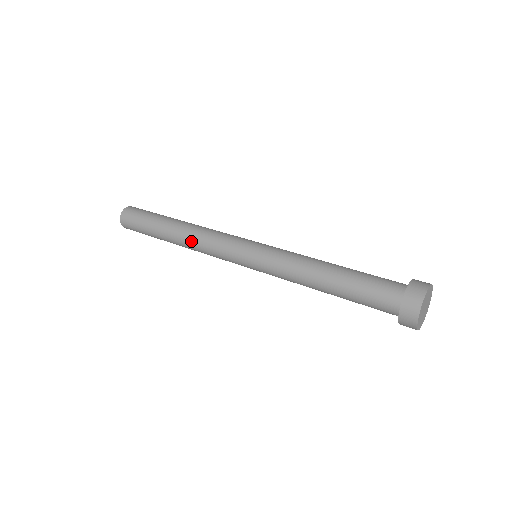
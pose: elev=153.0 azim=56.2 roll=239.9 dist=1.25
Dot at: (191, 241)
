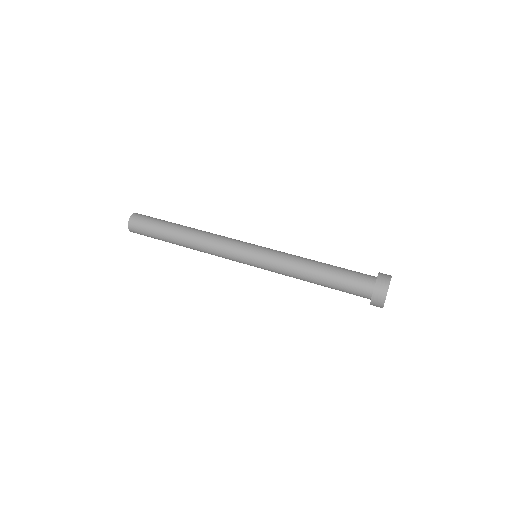
Dot at: (200, 247)
